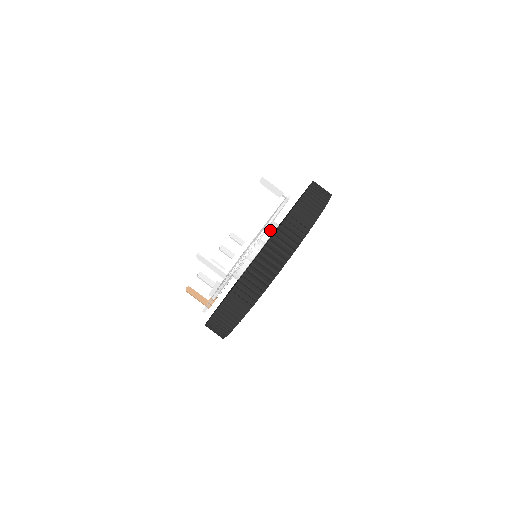
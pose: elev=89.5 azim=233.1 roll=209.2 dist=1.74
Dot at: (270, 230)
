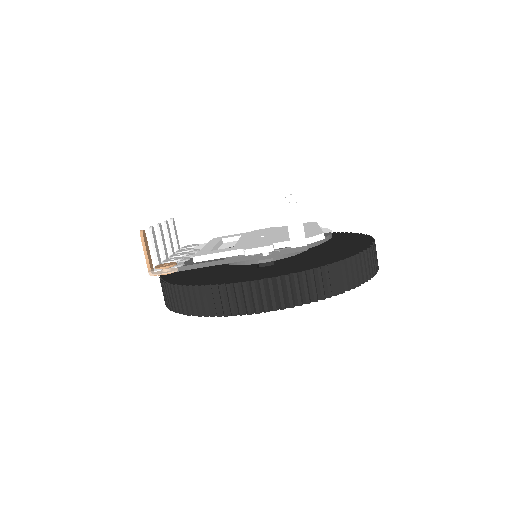
Dot at: occluded
